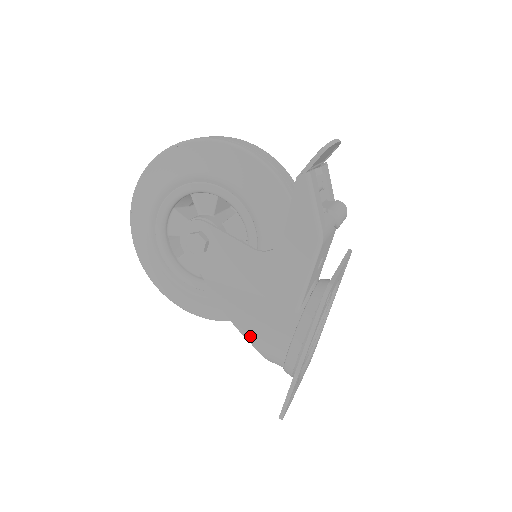
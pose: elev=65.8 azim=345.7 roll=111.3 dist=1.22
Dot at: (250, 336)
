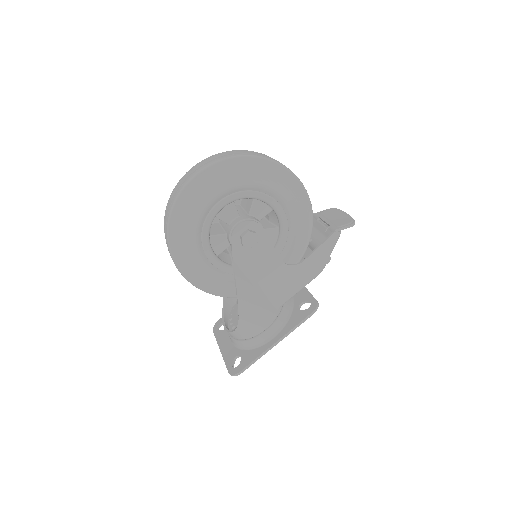
Dot at: (244, 315)
